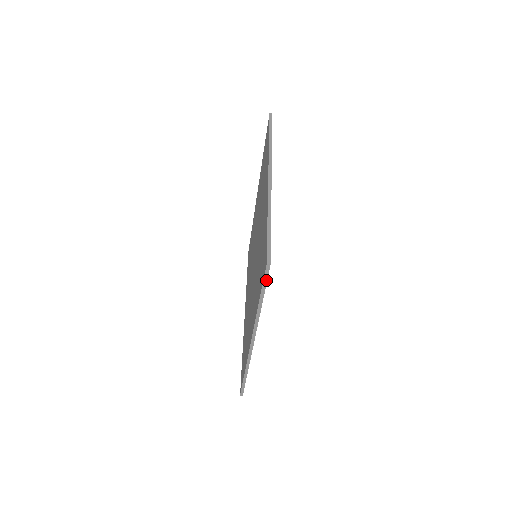
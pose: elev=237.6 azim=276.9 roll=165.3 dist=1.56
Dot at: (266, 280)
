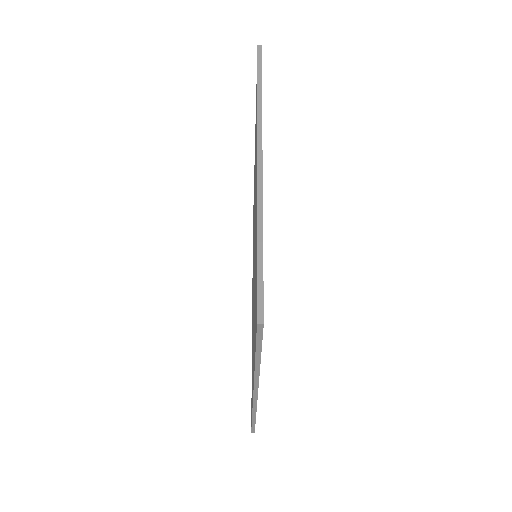
Dot at: (260, 340)
